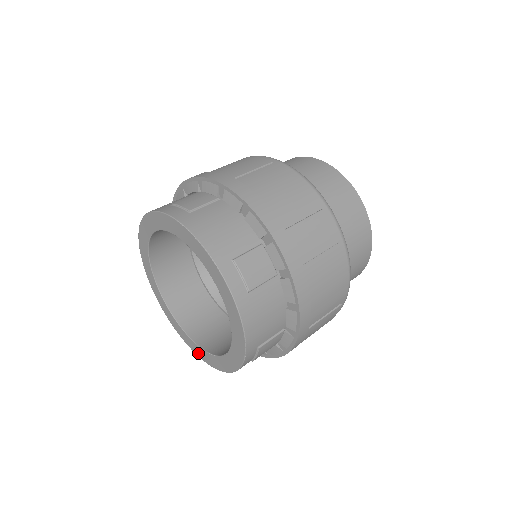
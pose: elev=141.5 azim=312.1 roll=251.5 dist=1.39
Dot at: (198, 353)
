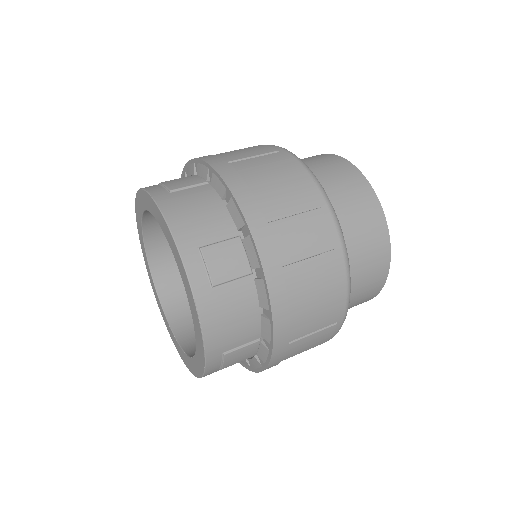
Dot at: (152, 284)
